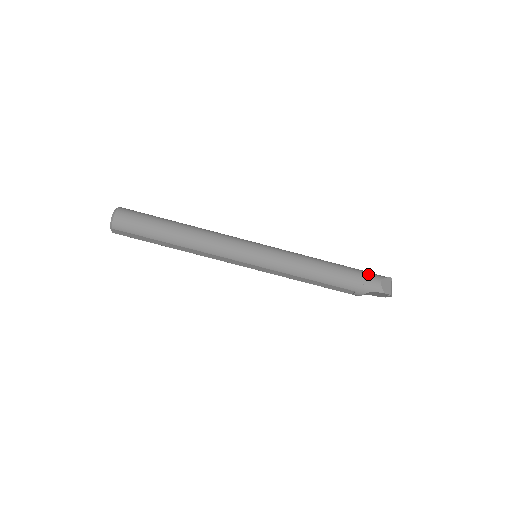
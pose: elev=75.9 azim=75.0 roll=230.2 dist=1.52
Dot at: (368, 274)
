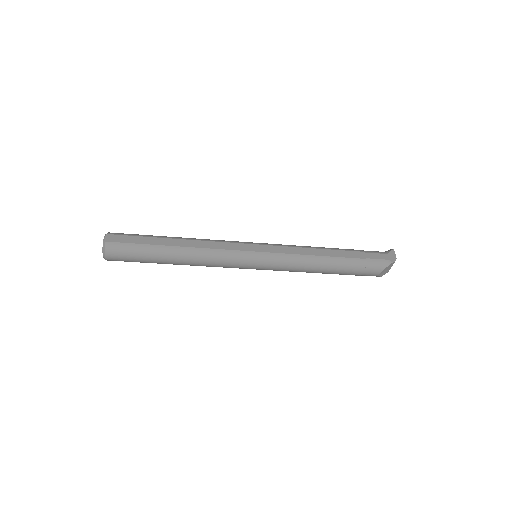
Dot at: (369, 268)
